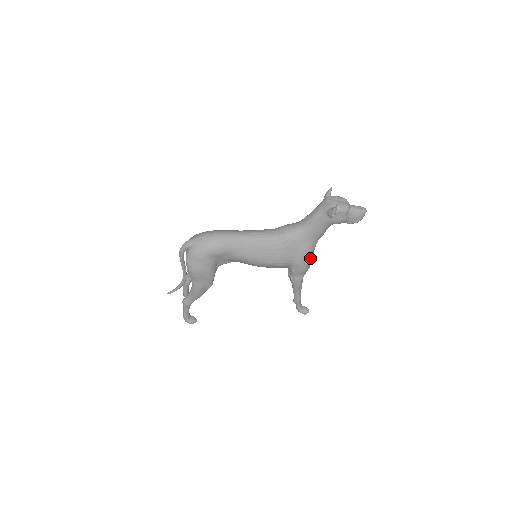
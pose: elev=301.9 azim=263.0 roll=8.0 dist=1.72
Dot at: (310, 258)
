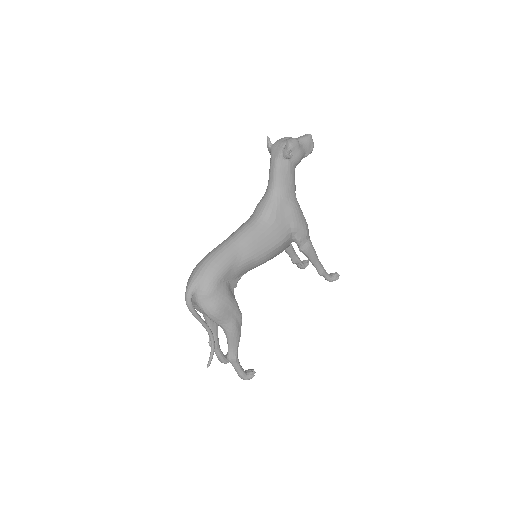
Dot at: (302, 215)
